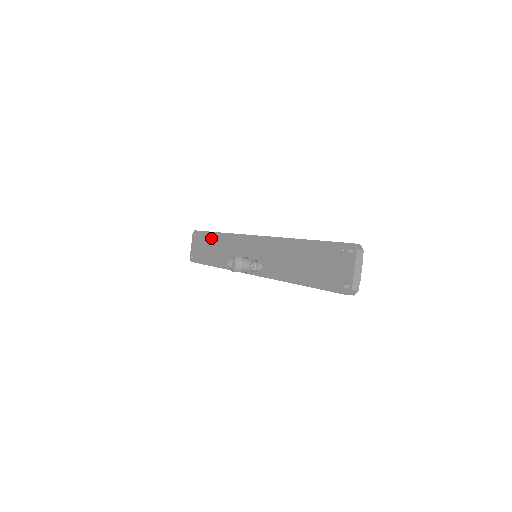
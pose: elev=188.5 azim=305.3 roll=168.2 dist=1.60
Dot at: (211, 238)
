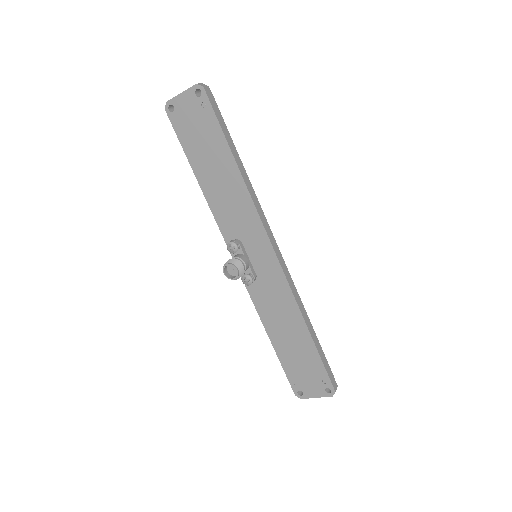
Dot at: (221, 150)
